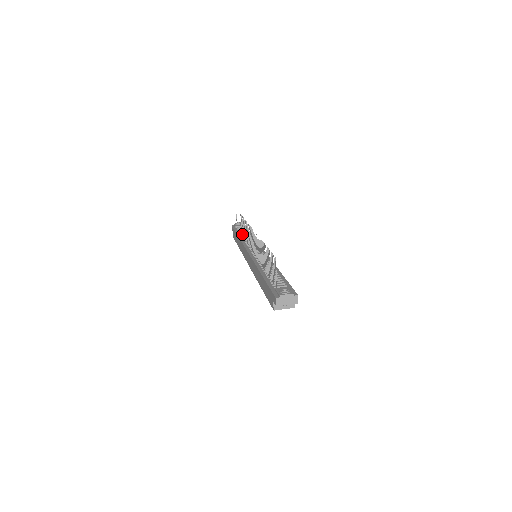
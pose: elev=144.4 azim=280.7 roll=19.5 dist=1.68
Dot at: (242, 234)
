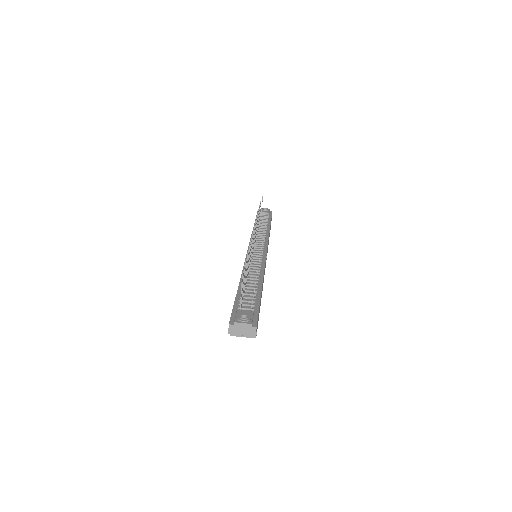
Dot at: occluded
